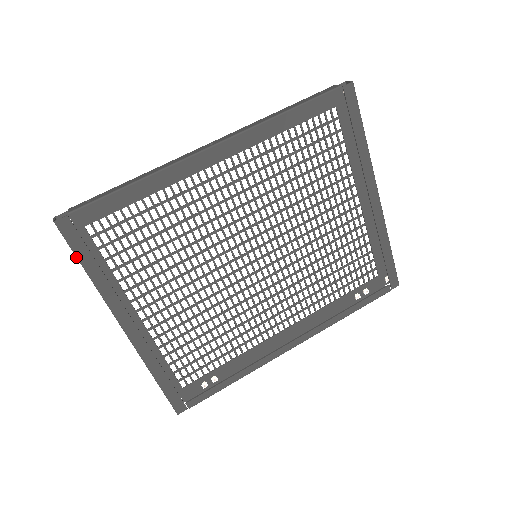
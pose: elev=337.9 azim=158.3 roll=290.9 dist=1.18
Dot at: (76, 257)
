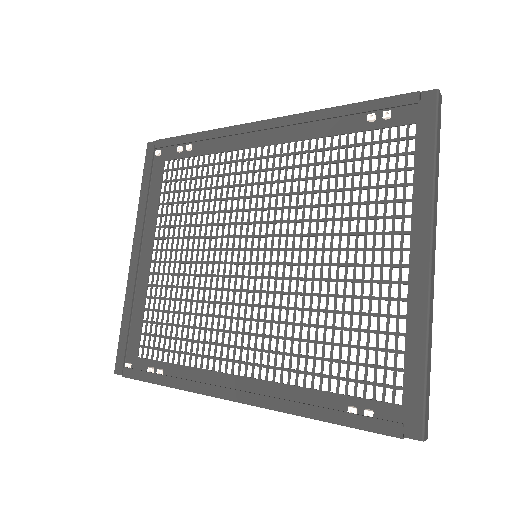
Dot at: (143, 175)
